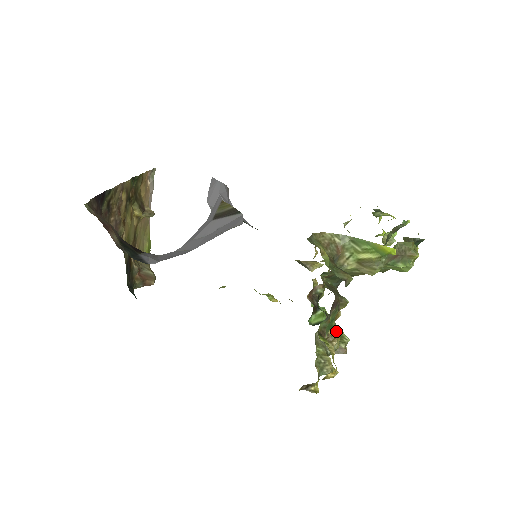
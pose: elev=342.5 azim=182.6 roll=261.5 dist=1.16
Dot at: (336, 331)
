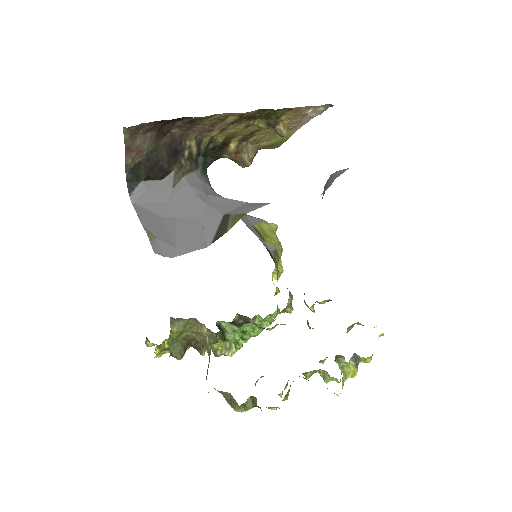
Dot at: (213, 346)
